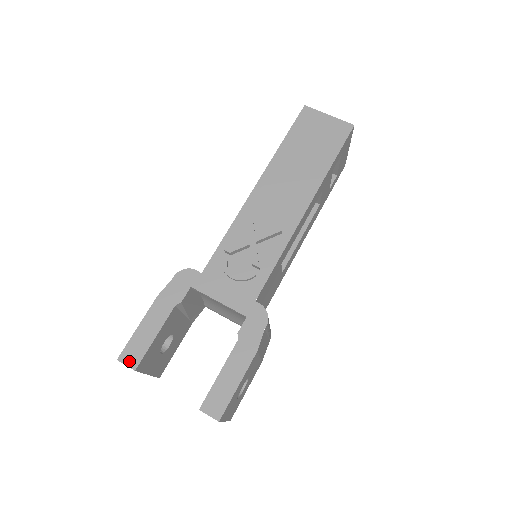
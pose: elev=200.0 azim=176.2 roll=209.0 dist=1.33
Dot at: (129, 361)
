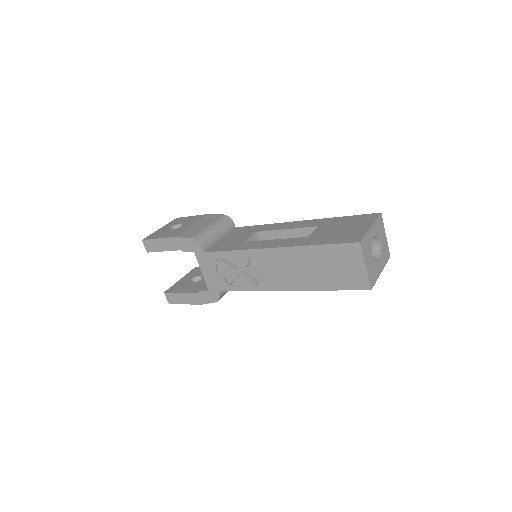
Dot at: (147, 247)
